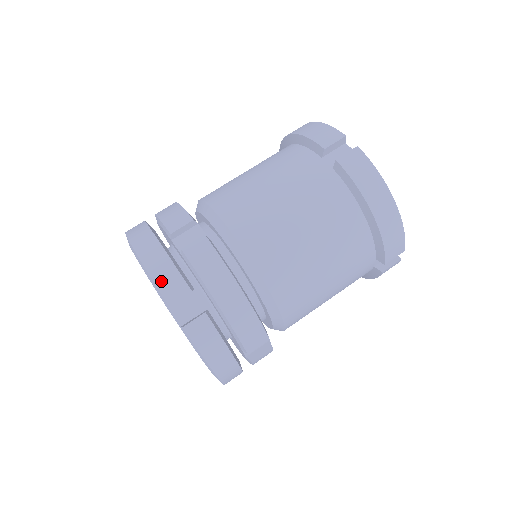
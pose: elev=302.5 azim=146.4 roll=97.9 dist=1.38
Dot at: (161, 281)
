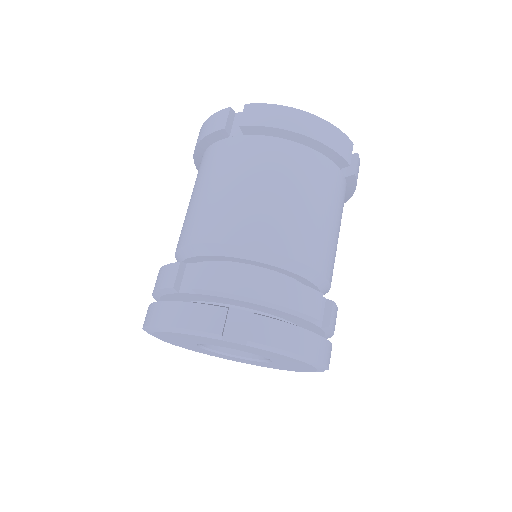
Dot at: (198, 324)
